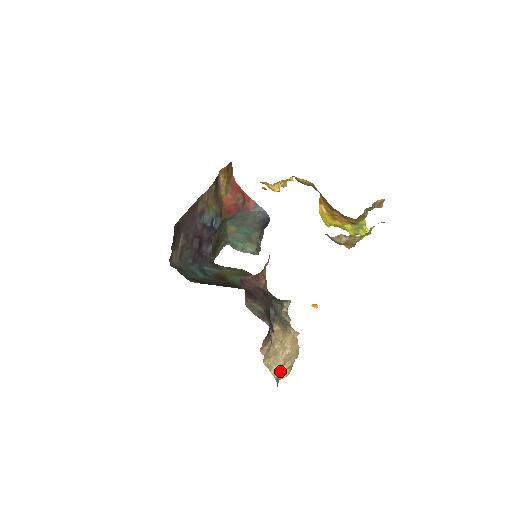
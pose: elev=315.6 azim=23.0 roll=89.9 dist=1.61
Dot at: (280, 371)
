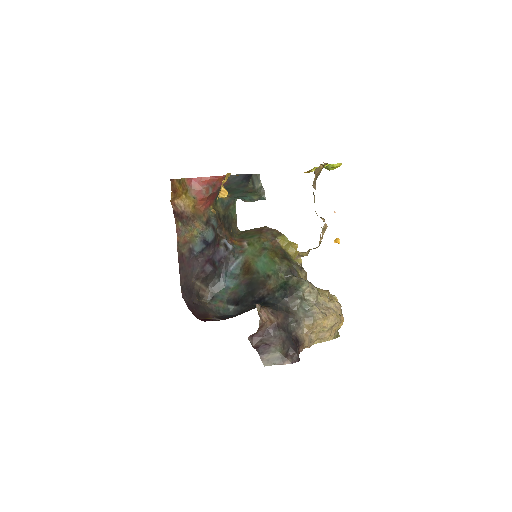
Dot at: (332, 333)
